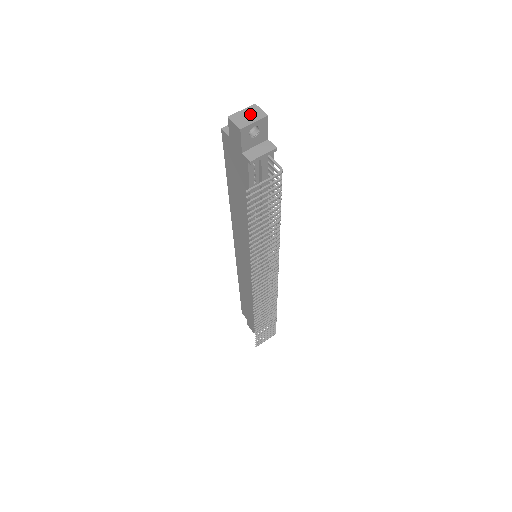
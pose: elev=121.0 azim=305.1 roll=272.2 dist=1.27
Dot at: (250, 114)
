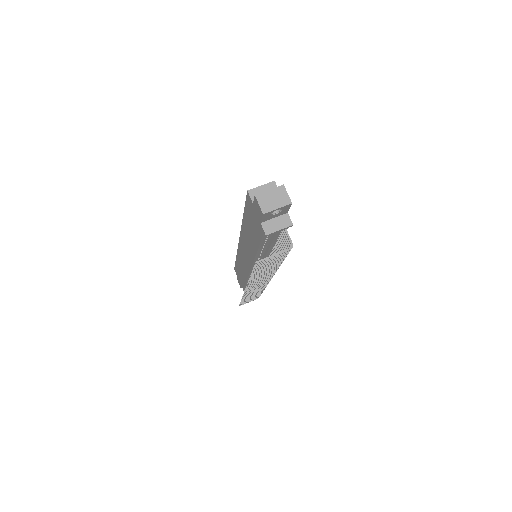
Dot at: (276, 197)
